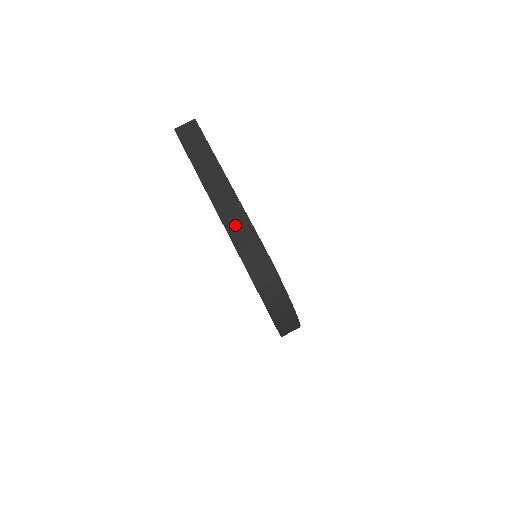
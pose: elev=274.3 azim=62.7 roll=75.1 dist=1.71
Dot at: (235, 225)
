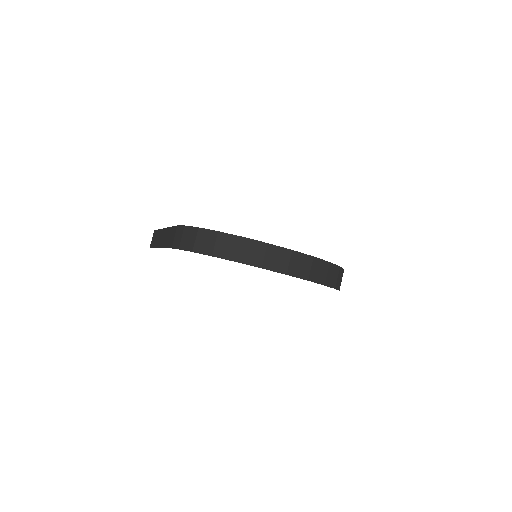
Dot at: (169, 239)
